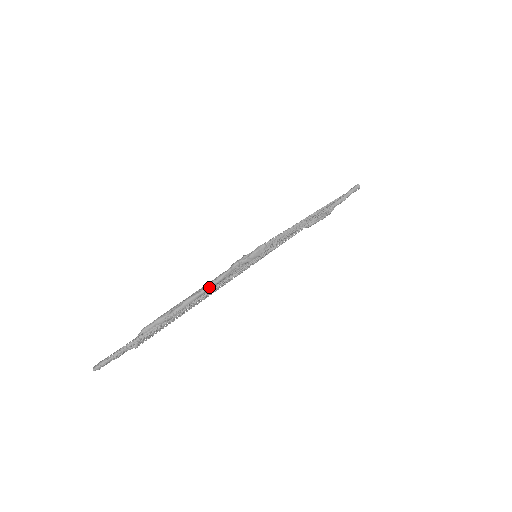
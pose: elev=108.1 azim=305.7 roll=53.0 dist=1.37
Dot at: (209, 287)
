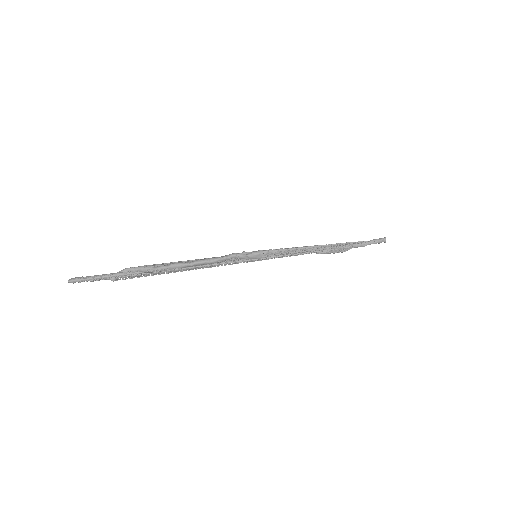
Dot at: (199, 263)
